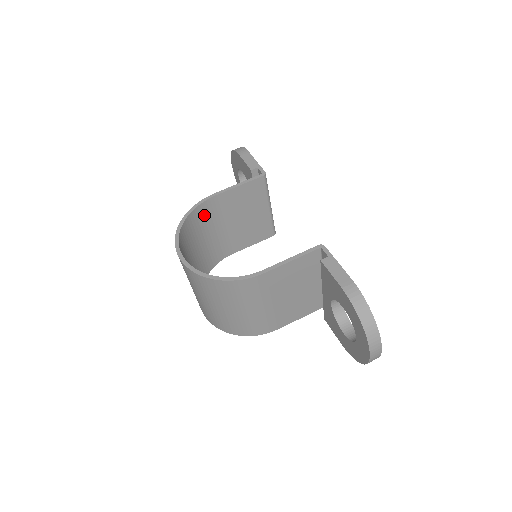
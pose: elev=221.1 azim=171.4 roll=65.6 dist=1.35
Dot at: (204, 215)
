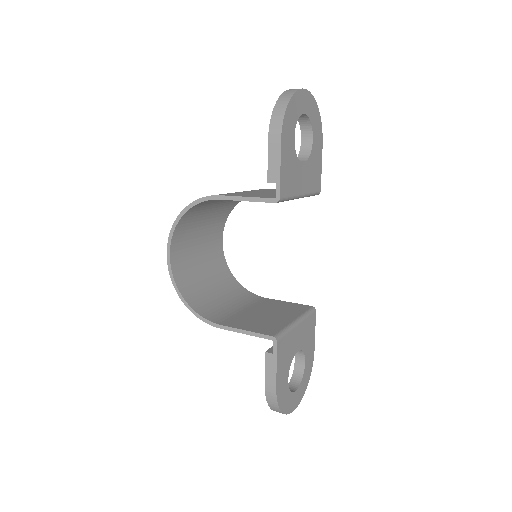
Dot at: (212, 200)
